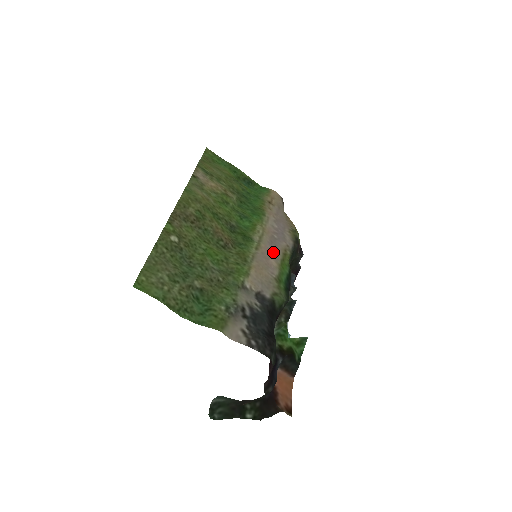
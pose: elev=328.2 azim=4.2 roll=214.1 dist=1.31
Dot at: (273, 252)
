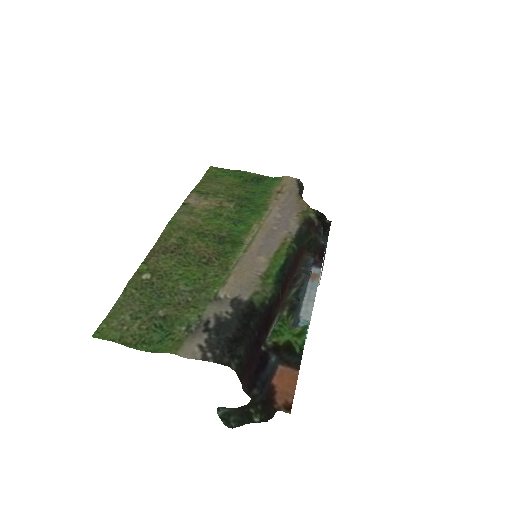
Dot at: (265, 247)
